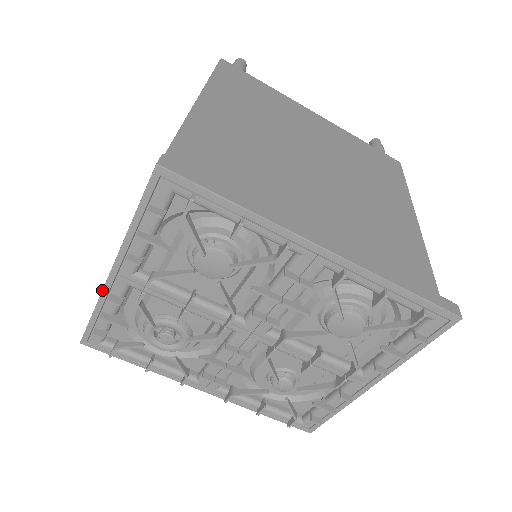
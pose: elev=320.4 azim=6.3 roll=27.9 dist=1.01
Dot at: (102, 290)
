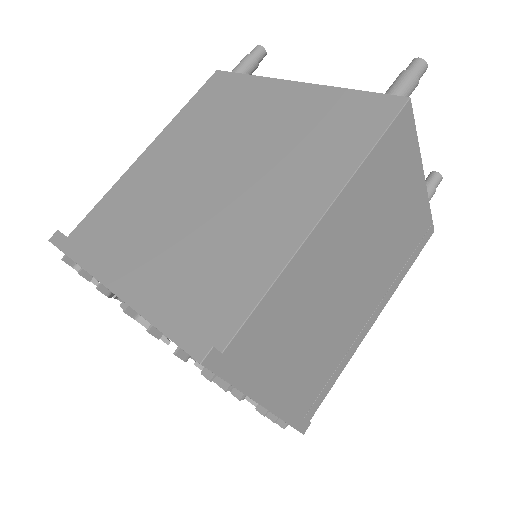
Dot at: occluded
